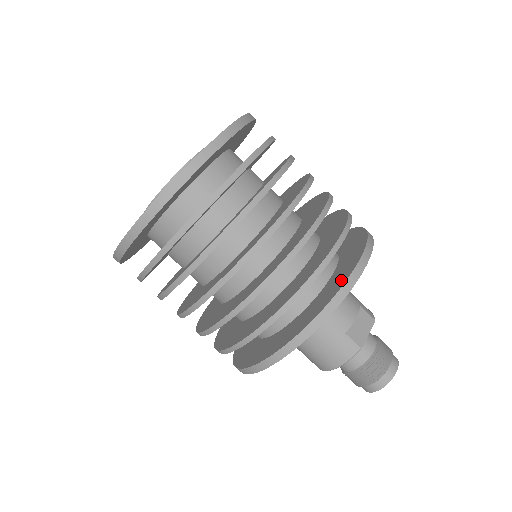
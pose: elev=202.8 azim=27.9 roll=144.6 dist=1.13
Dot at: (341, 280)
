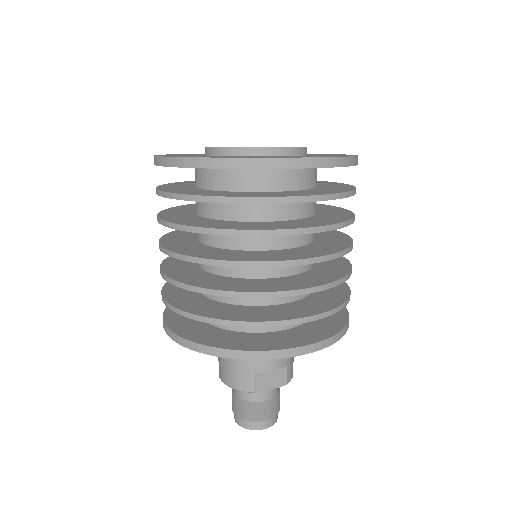
Dot at: (281, 344)
